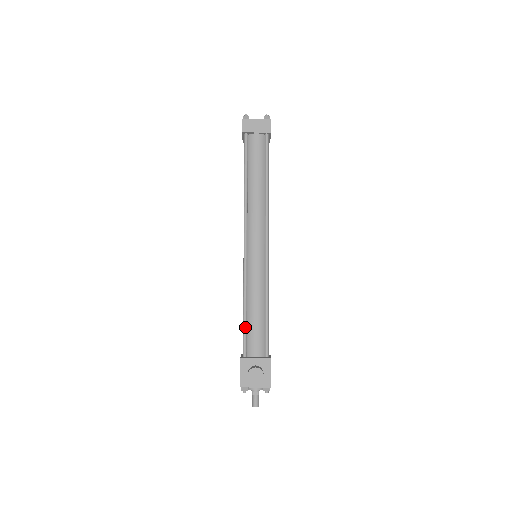
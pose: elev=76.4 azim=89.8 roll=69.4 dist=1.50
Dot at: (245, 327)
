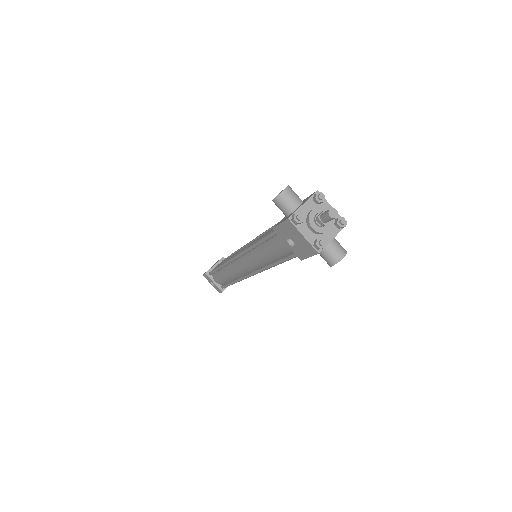
Dot at: (265, 236)
